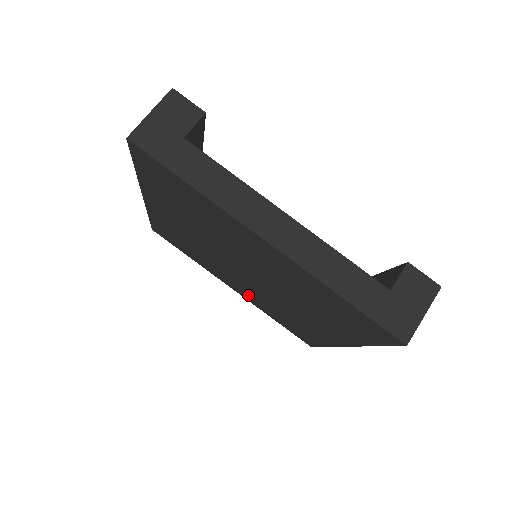
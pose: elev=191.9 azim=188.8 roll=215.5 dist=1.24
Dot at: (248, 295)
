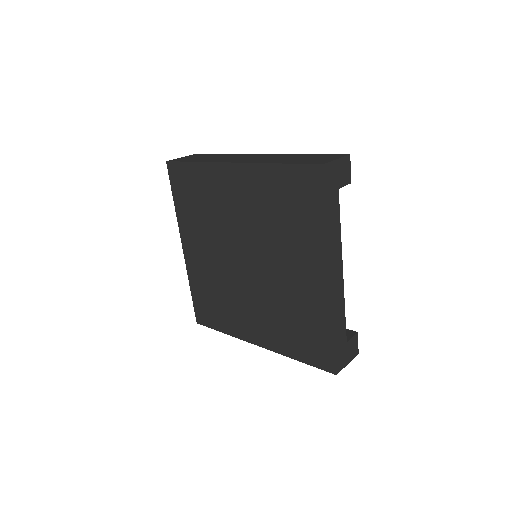
Dot at: (199, 264)
